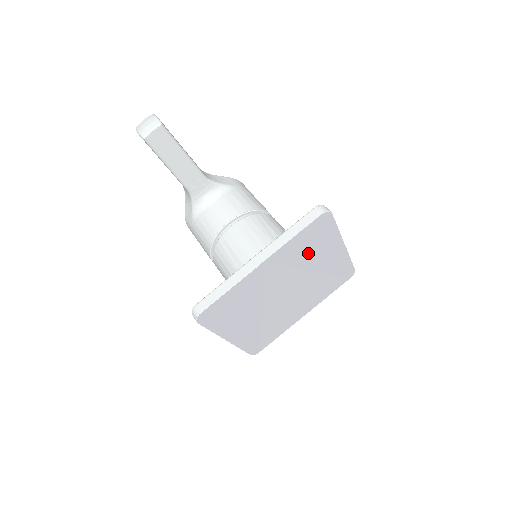
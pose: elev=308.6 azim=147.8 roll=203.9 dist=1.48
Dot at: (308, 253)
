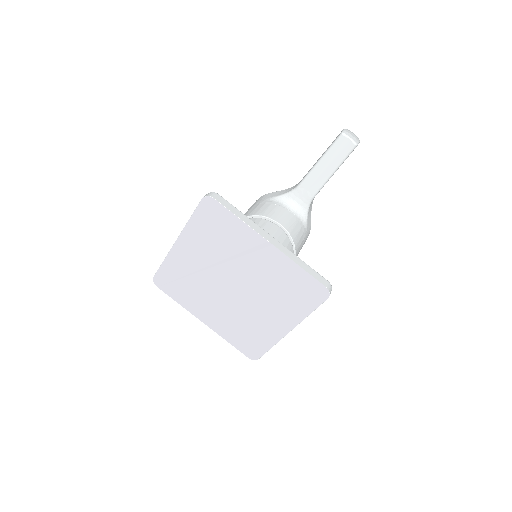
Dot at: (281, 292)
